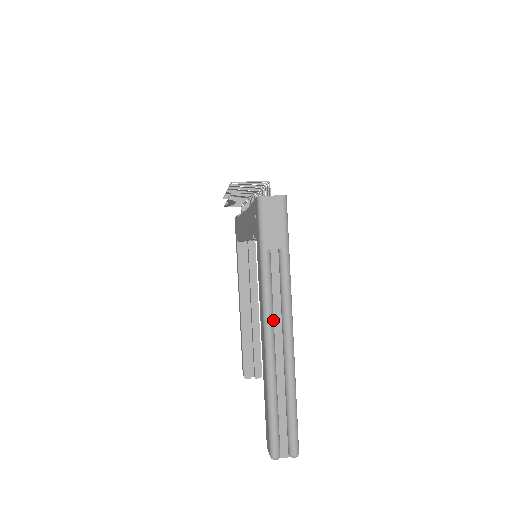
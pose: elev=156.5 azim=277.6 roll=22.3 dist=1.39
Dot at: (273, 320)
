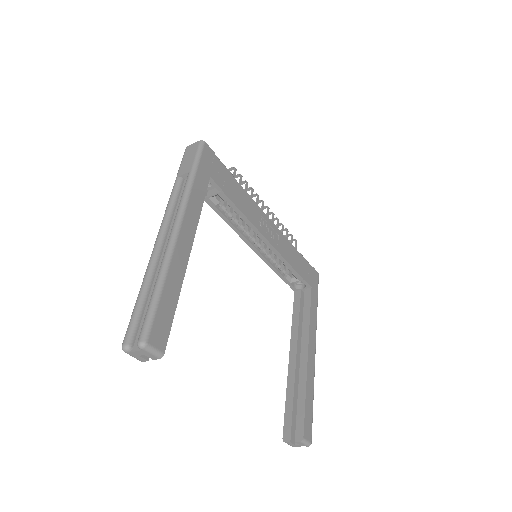
Dot at: (167, 225)
